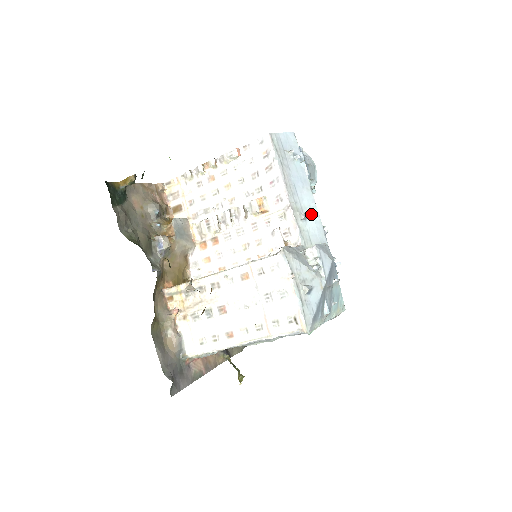
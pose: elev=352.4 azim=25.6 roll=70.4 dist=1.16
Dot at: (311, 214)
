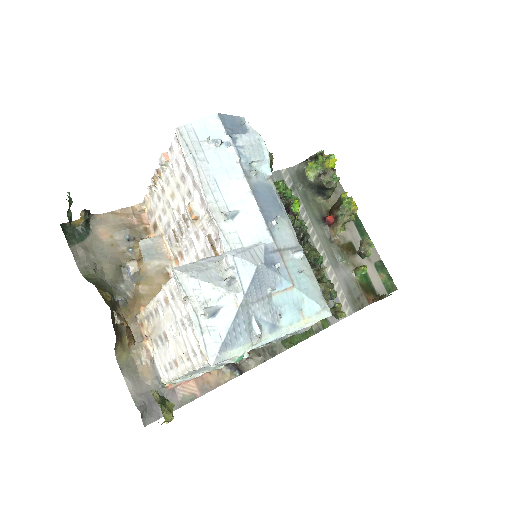
Dot at: (243, 209)
